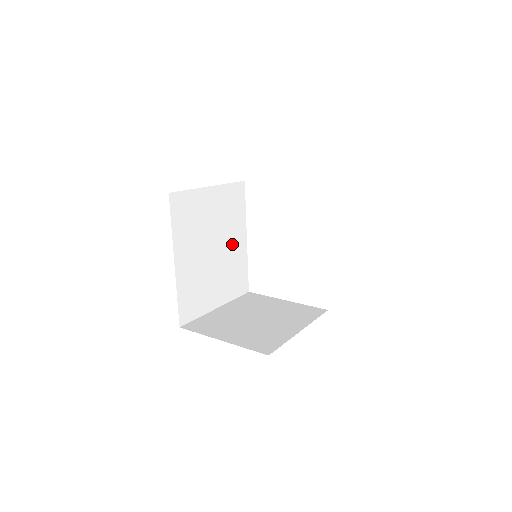
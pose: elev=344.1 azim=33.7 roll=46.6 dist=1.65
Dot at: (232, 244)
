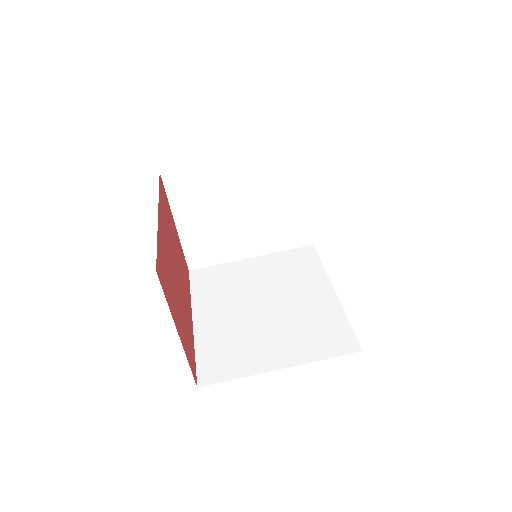
Dot at: occluded
